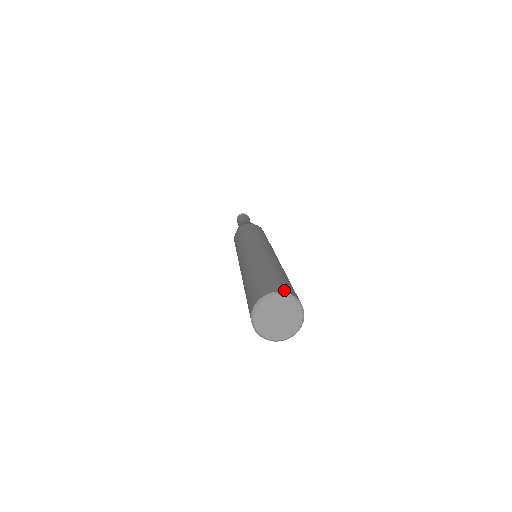
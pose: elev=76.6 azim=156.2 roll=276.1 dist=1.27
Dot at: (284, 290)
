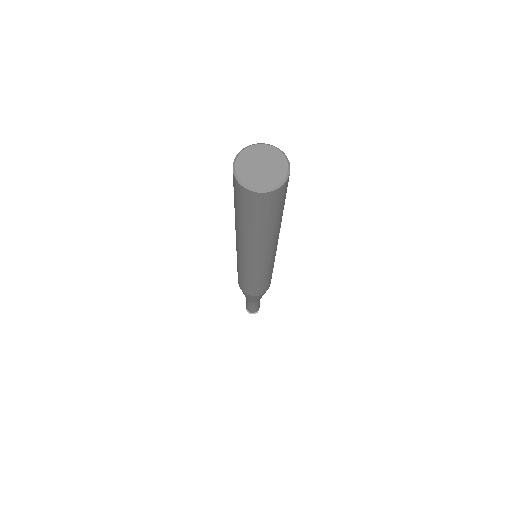
Dot at: (288, 163)
